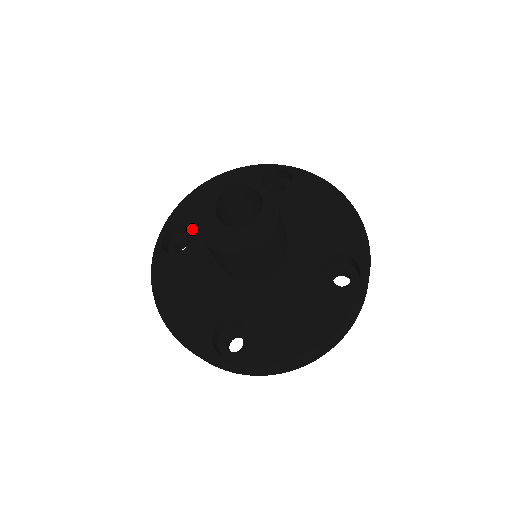
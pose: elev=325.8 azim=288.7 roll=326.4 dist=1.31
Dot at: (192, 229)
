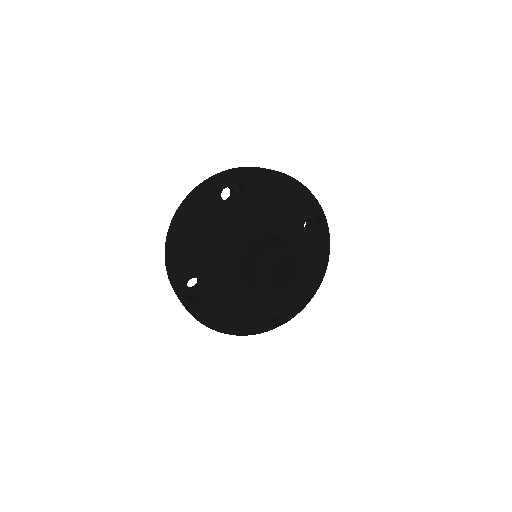
Dot at: (205, 276)
